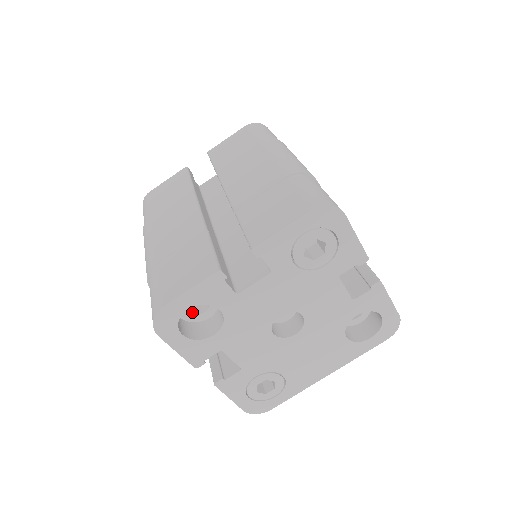
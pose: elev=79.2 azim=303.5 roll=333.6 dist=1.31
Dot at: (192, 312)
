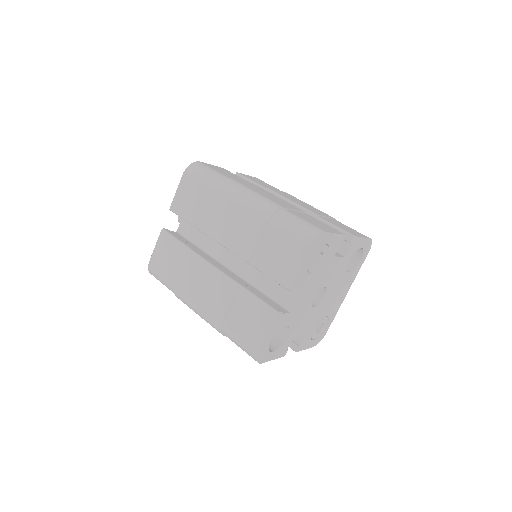
Dot at: occluded
